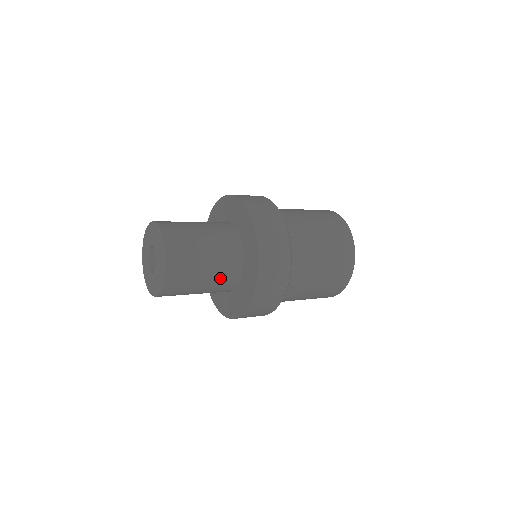
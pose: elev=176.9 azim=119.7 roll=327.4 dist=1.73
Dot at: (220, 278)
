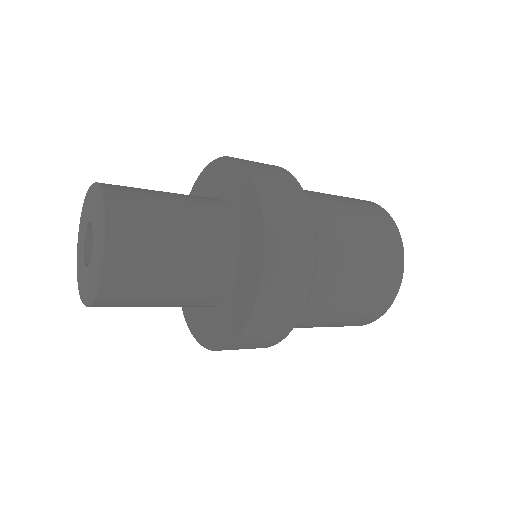
Dot at: (204, 238)
